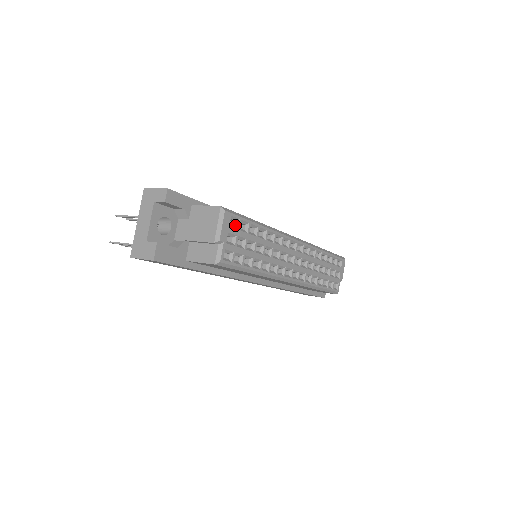
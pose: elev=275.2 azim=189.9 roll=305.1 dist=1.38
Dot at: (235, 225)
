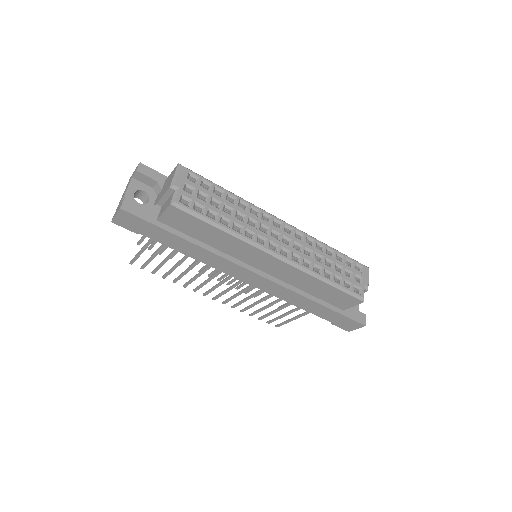
Dot at: (196, 182)
